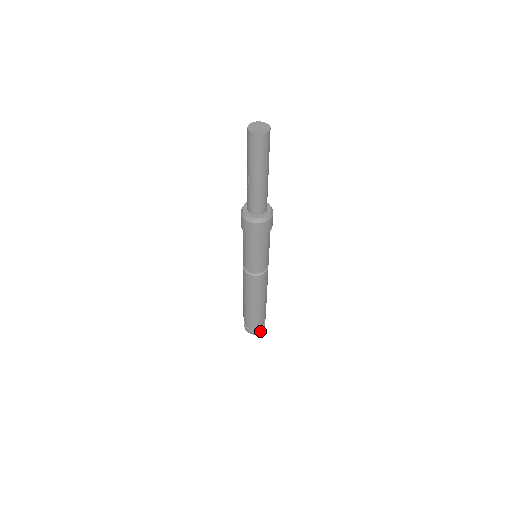
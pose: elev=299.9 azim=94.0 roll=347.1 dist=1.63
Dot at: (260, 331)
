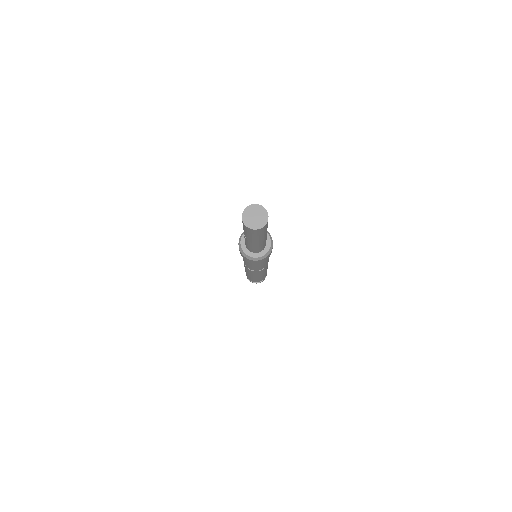
Dot at: (262, 281)
